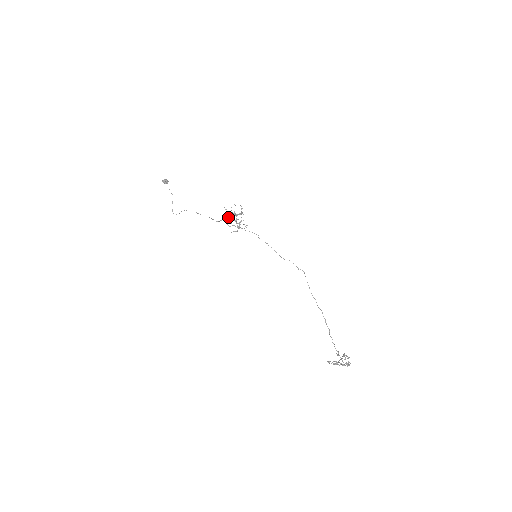
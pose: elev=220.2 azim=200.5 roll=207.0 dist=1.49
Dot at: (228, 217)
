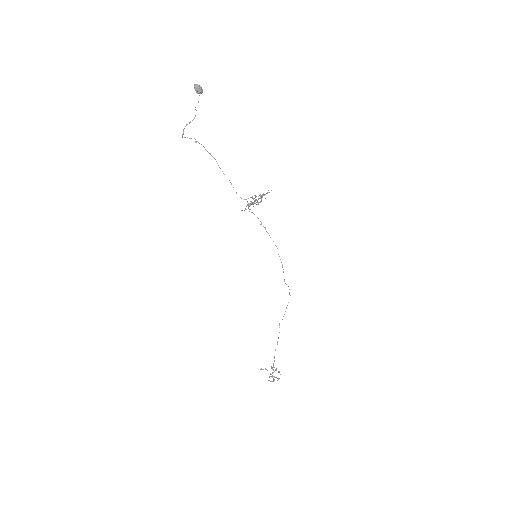
Dot at: occluded
